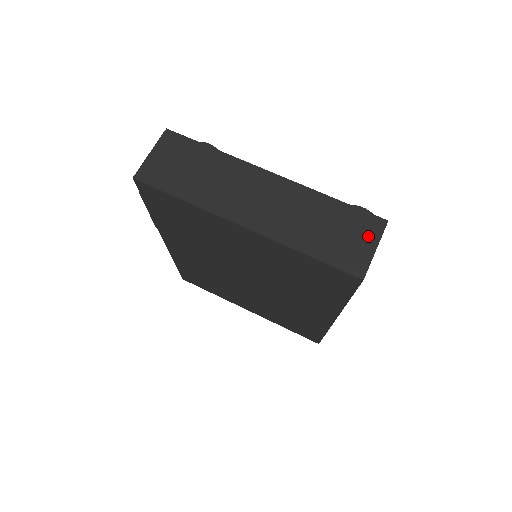
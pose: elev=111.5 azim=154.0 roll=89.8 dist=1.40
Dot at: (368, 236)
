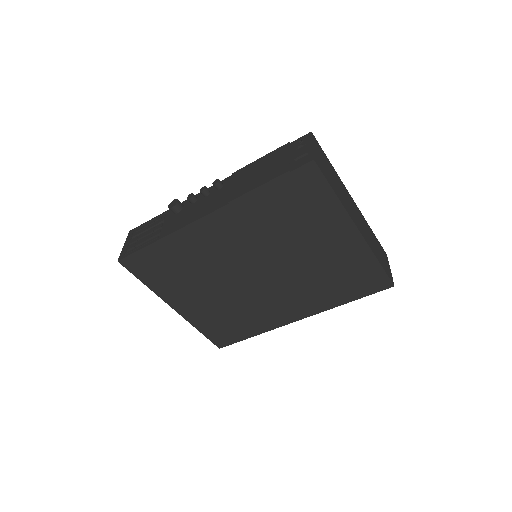
Dot at: (387, 261)
